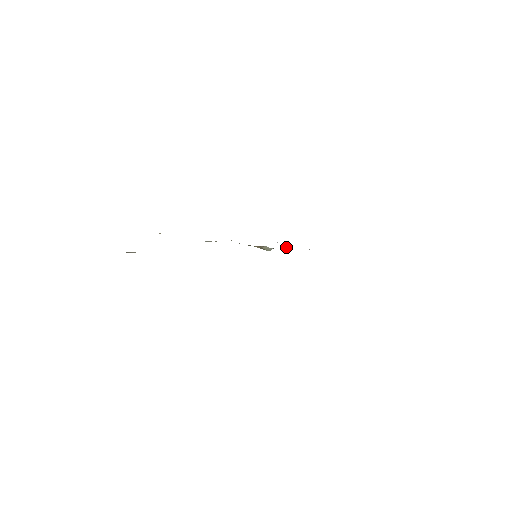
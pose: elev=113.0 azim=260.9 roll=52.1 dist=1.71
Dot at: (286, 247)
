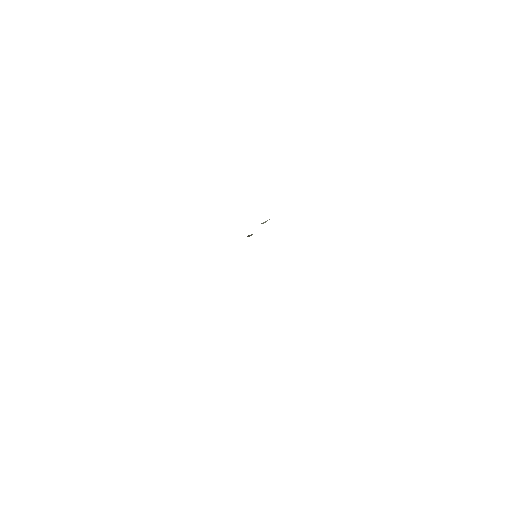
Dot at: occluded
